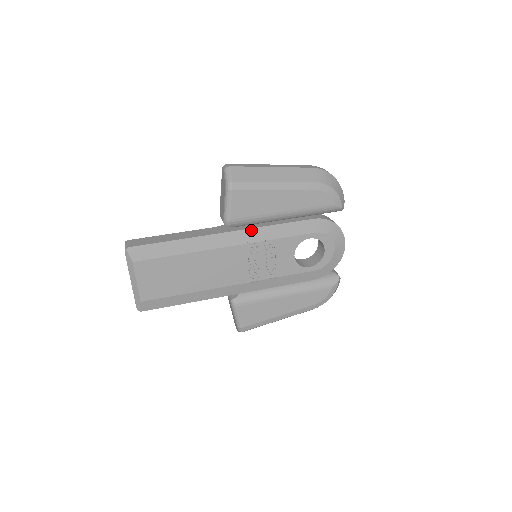
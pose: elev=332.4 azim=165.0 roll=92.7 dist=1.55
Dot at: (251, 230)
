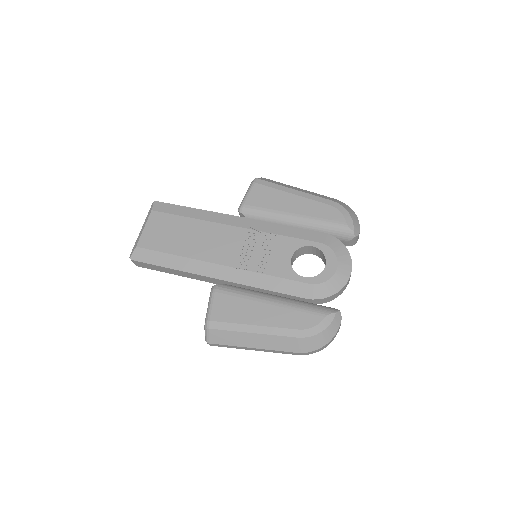
Dot at: (259, 221)
